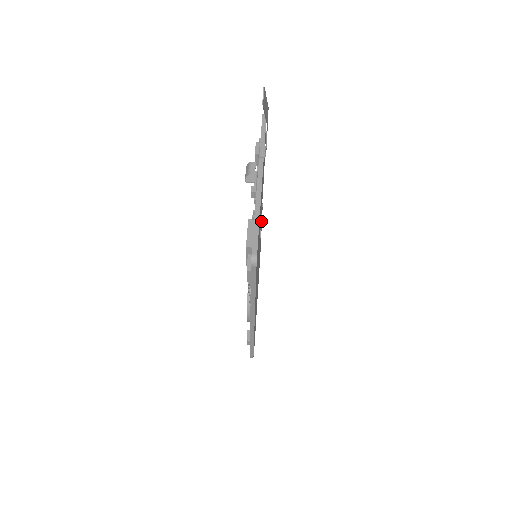
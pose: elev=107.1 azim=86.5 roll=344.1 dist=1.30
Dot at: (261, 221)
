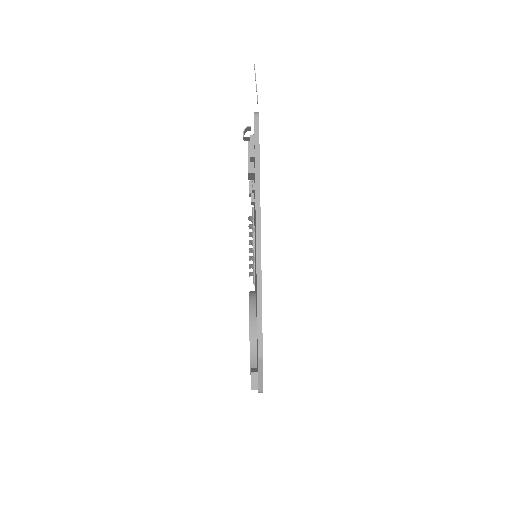
Dot at: occluded
